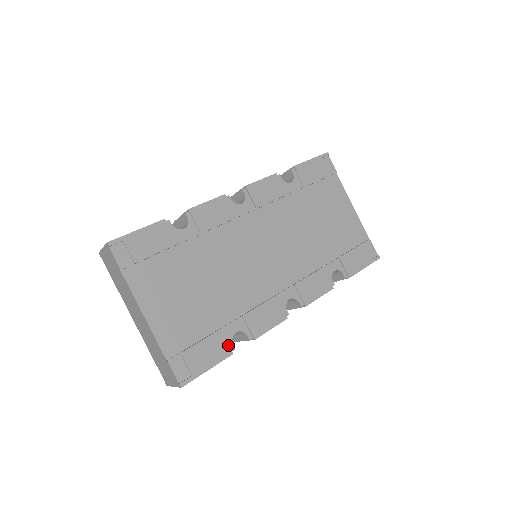
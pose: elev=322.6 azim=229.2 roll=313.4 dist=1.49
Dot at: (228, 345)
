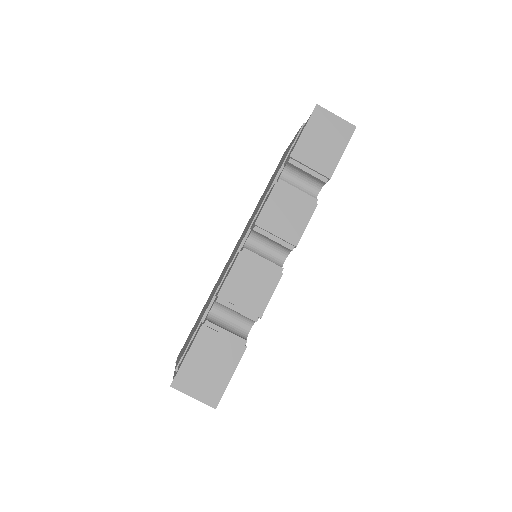
Dot at: occluded
